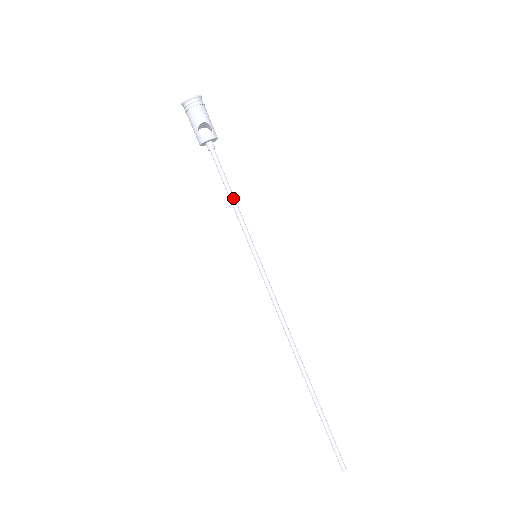
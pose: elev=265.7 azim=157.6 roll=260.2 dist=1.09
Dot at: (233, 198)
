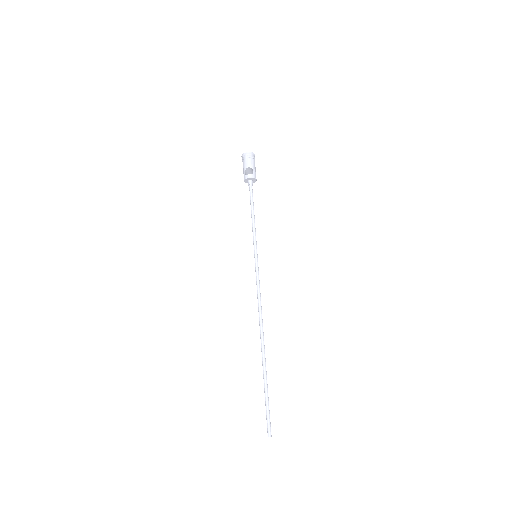
Dot at: (253, 216)
